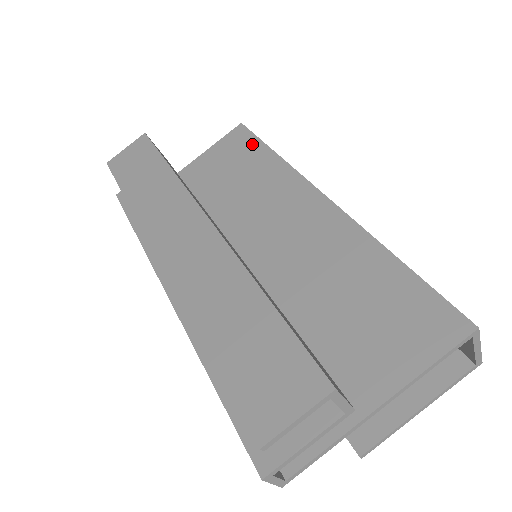
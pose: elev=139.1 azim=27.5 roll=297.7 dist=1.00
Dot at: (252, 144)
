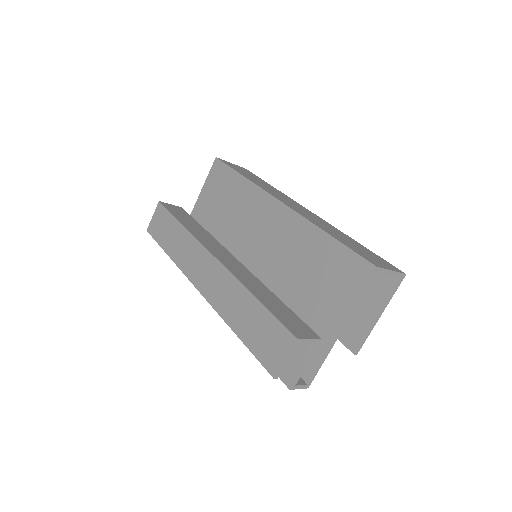
Dot at: (227, 173)
